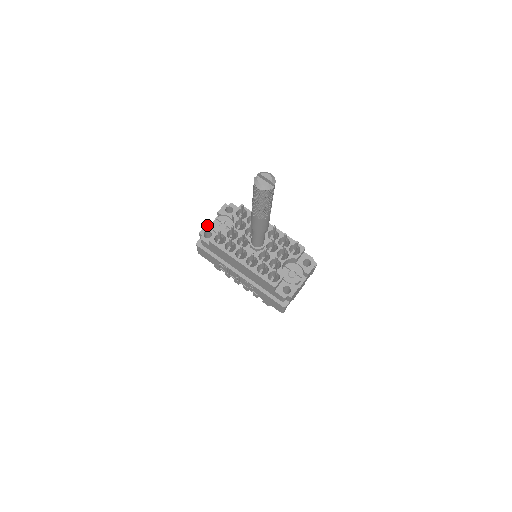
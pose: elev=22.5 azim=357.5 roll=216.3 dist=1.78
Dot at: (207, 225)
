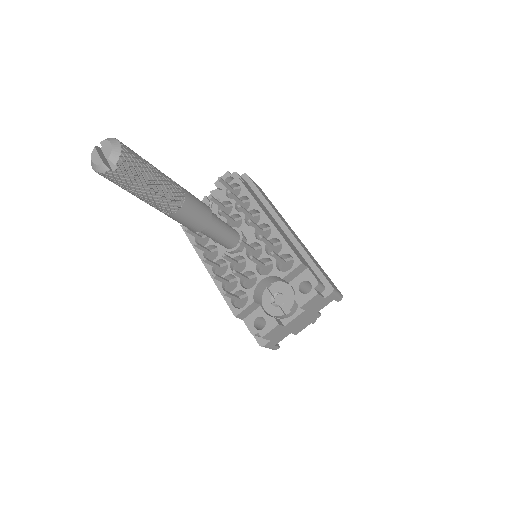
Dot at: occluded
